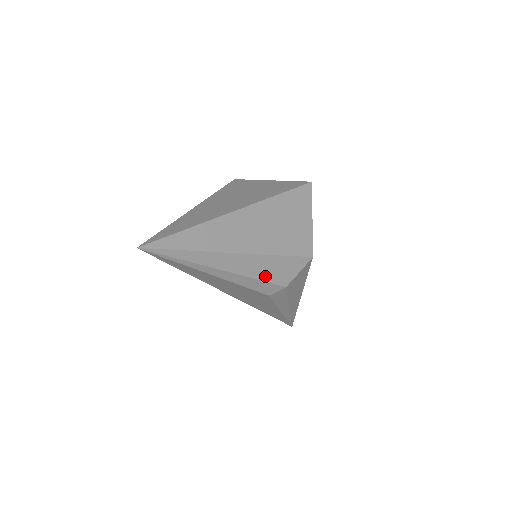
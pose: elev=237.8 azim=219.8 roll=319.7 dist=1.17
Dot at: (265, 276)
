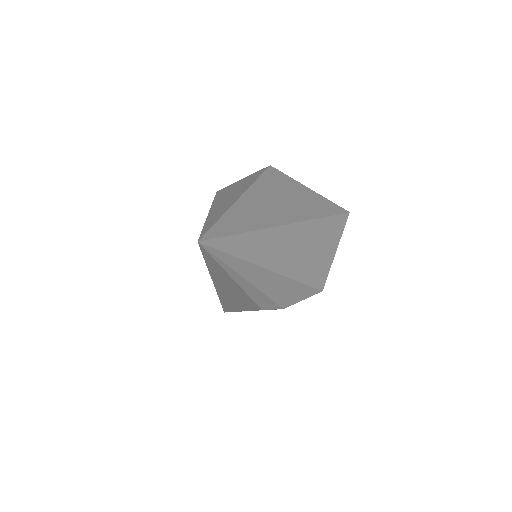
Dot at: (277, 296)
